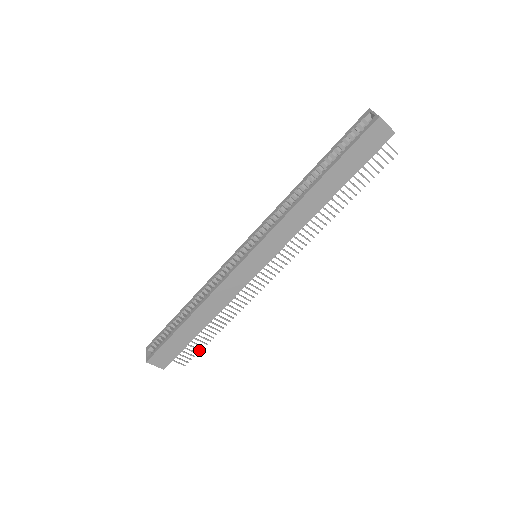
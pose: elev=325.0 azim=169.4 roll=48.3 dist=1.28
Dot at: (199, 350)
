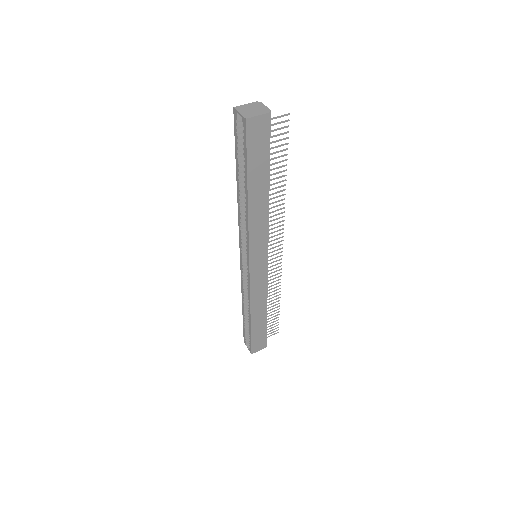
Dot at: (277, 320)
